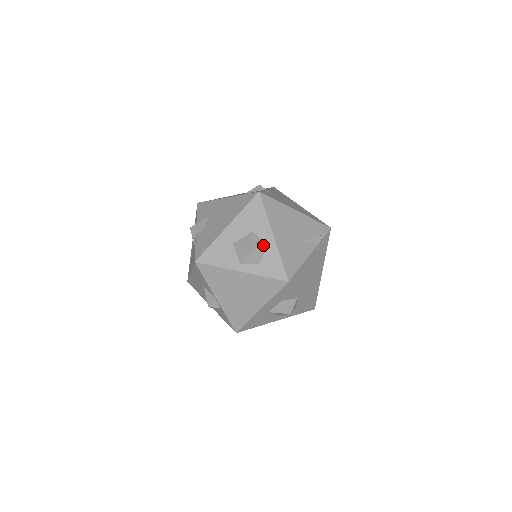
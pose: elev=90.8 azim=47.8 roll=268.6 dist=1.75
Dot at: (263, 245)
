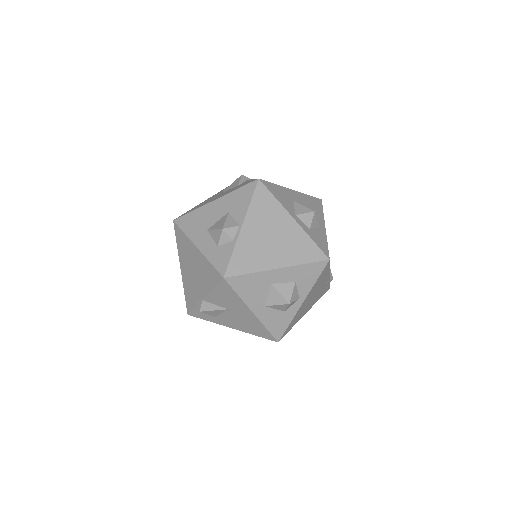
Dot at: (317, 223)
